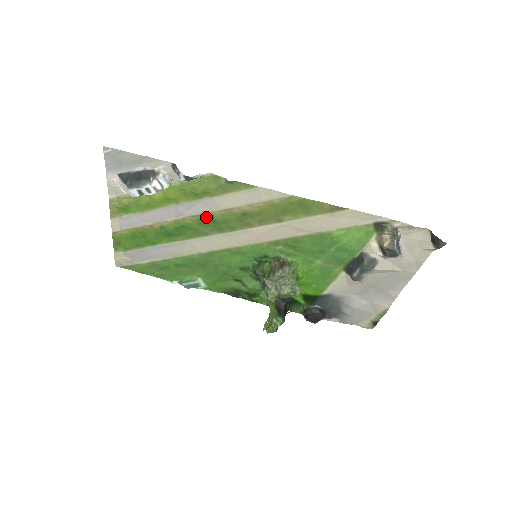
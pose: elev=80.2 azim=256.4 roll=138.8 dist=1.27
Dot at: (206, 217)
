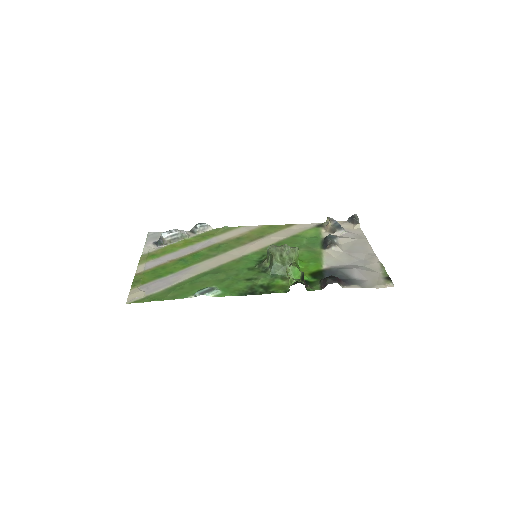
Dot at: (213, 246)
